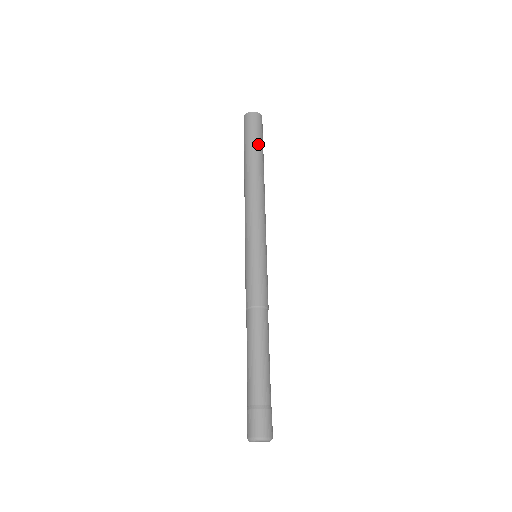
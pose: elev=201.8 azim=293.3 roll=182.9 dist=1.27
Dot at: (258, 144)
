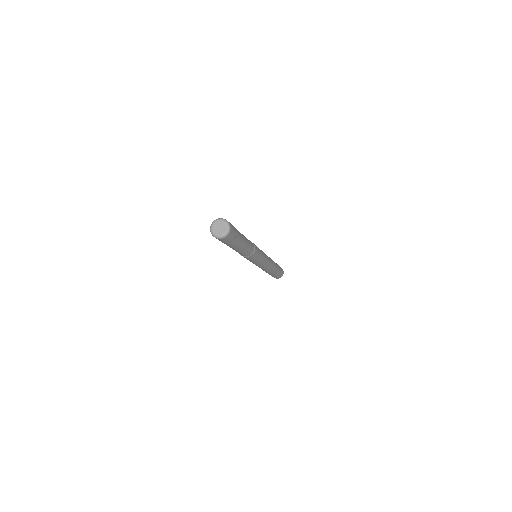
Dot at: occluded
